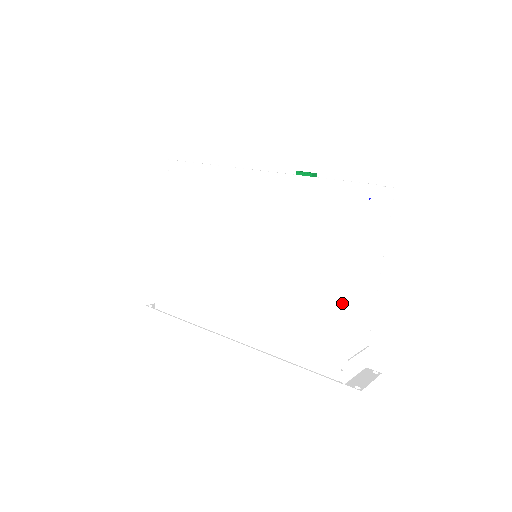
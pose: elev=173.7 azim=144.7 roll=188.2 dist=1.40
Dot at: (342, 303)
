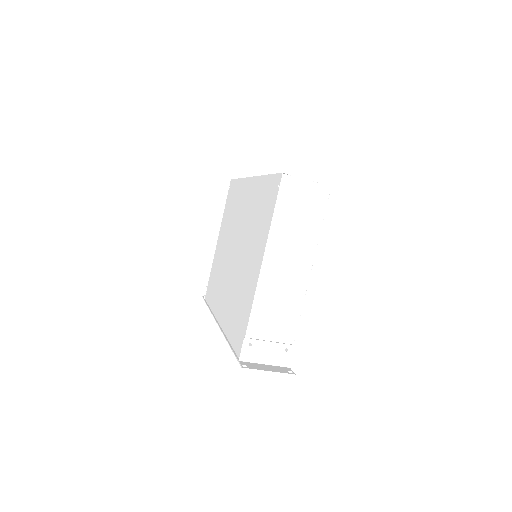
Dot at: (253, 283)
